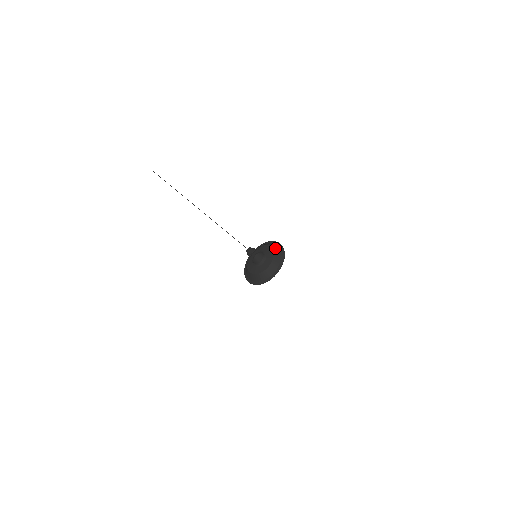
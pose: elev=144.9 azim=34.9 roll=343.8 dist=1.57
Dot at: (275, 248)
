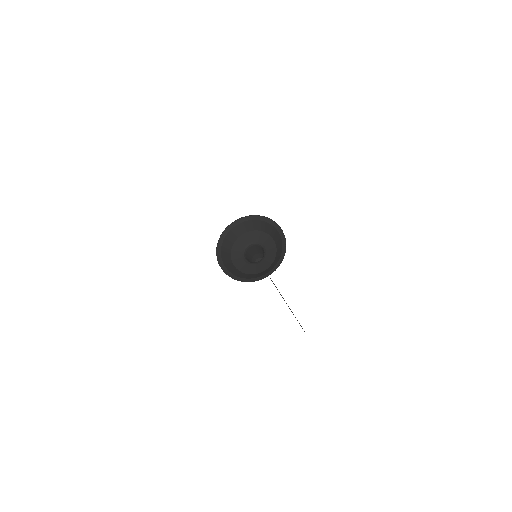
Dot at: (276, 261)
